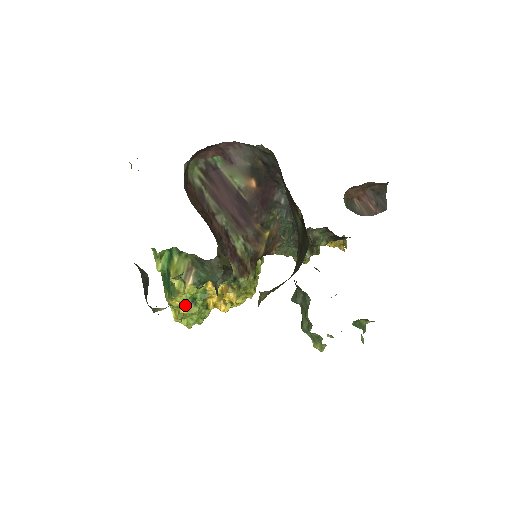
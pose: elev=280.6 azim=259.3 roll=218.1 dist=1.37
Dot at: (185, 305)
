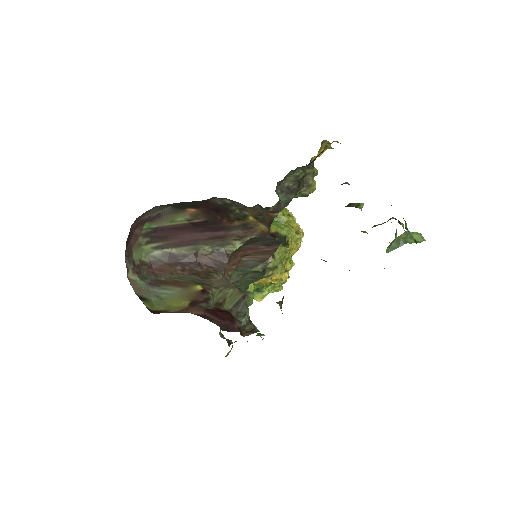
Dot at: (255, 298)
